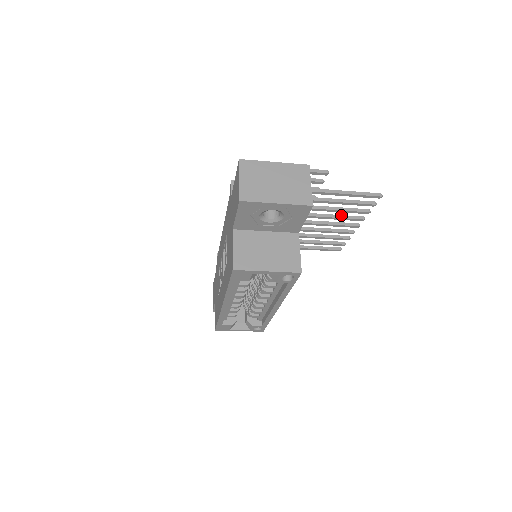
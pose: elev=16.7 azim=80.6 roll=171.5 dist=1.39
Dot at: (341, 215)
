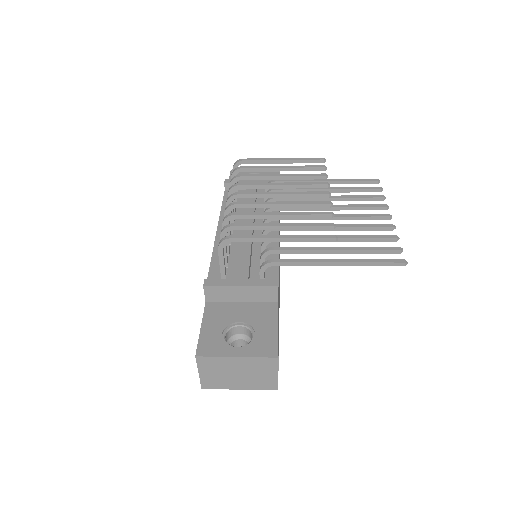
Dot at: (362, 227)
